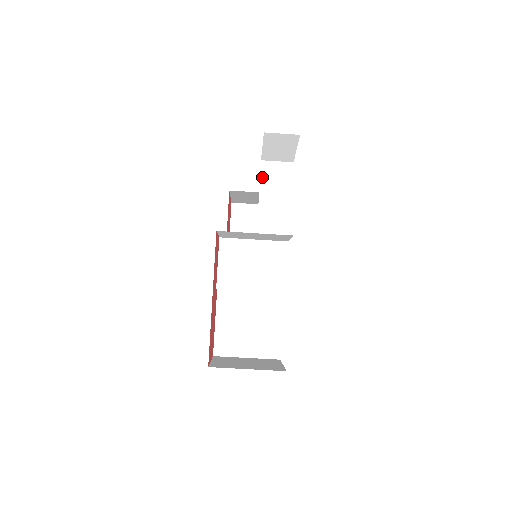
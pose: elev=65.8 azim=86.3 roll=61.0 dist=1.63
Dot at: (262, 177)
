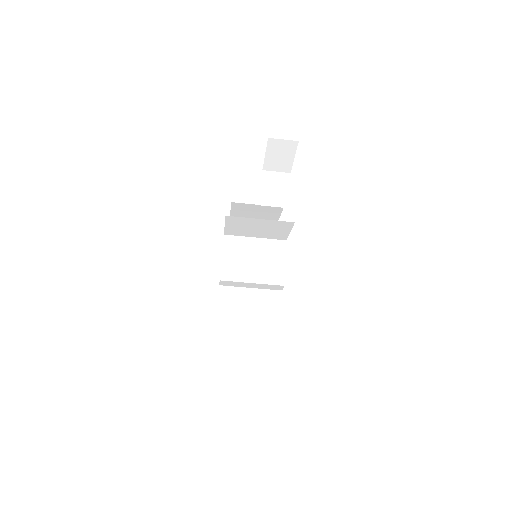
Dot at: (263, 183)
